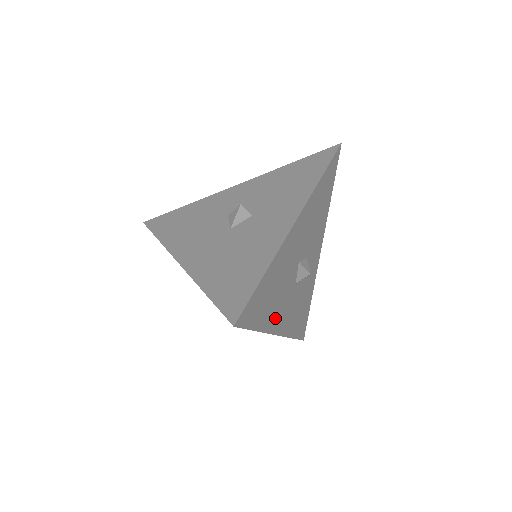
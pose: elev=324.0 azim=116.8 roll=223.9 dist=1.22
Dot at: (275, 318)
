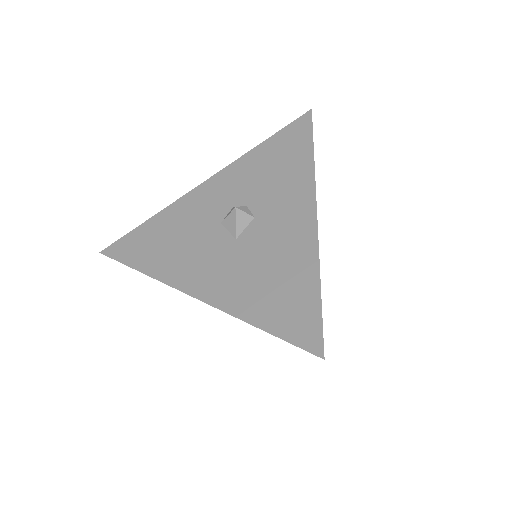
Dot at: occluded
